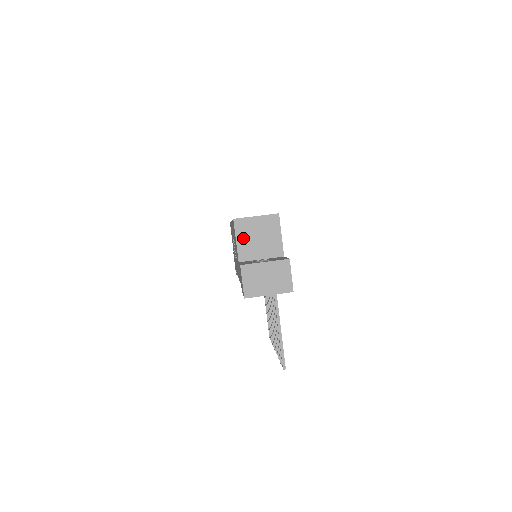
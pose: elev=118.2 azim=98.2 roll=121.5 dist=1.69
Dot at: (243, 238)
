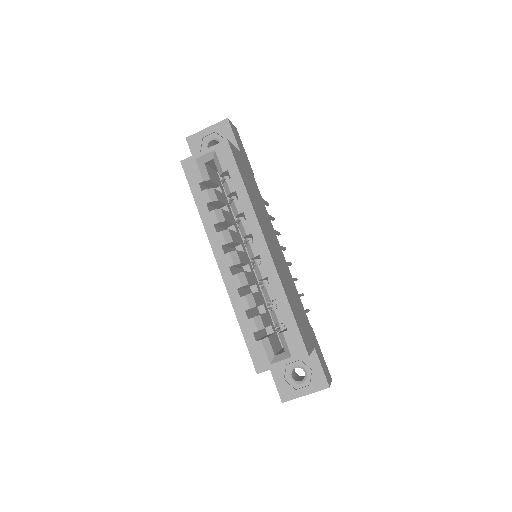
Dot at: occluded
